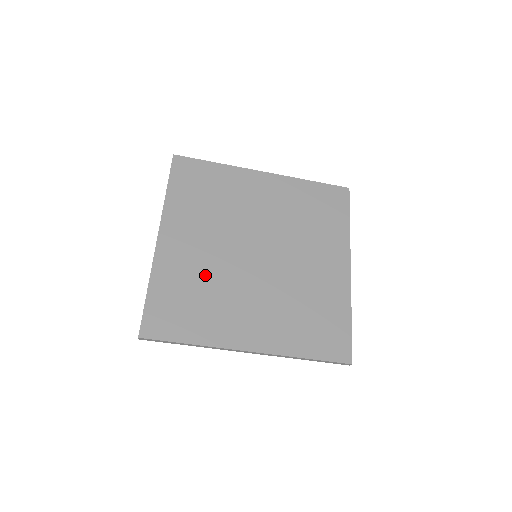
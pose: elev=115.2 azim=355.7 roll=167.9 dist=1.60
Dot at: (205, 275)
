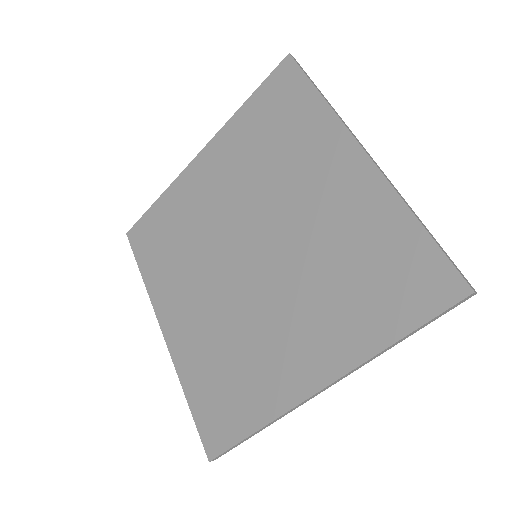
Dot at: (220, 334)
